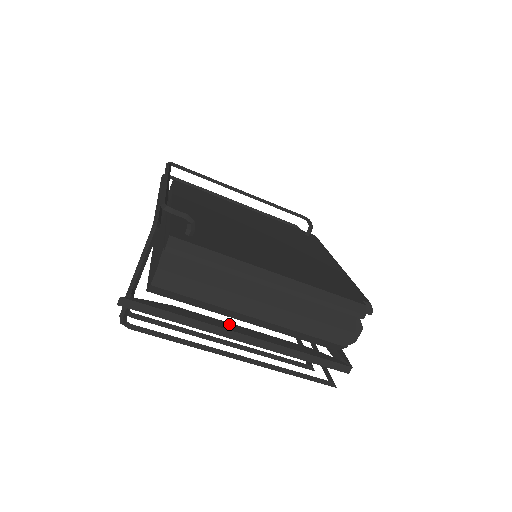
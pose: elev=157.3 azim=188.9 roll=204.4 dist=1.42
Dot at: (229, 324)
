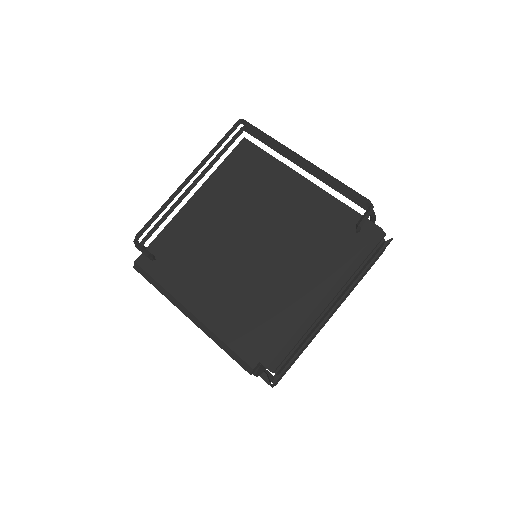
Dot at: occluded
